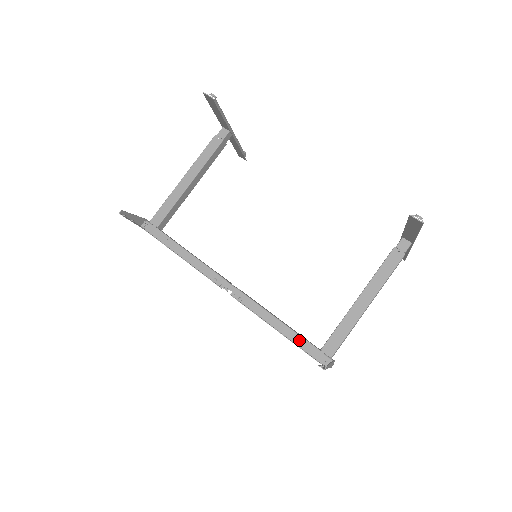
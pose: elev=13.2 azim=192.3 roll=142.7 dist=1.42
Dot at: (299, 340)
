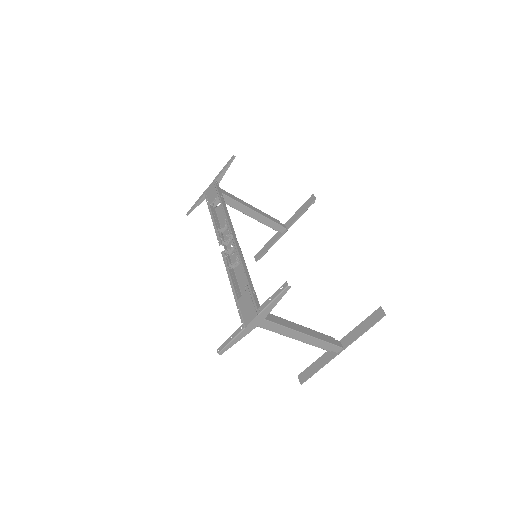
Dot at: (253, 290)
